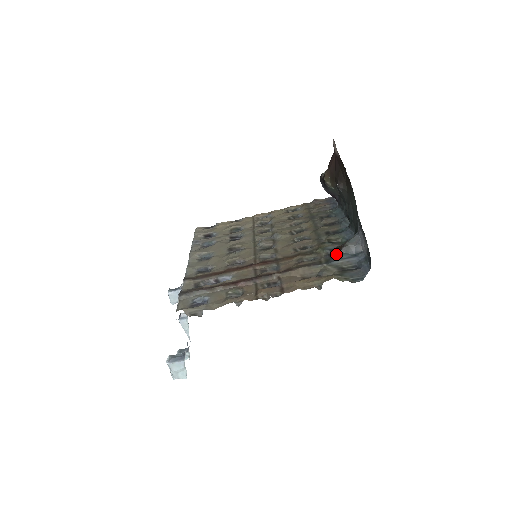
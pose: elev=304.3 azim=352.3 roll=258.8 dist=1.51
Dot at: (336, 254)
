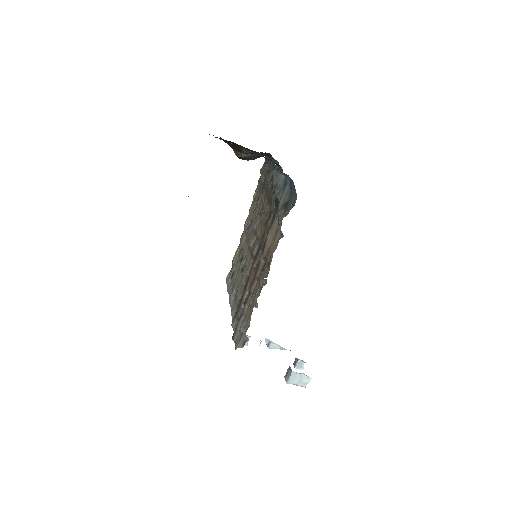
Dot at: (277, 199)
